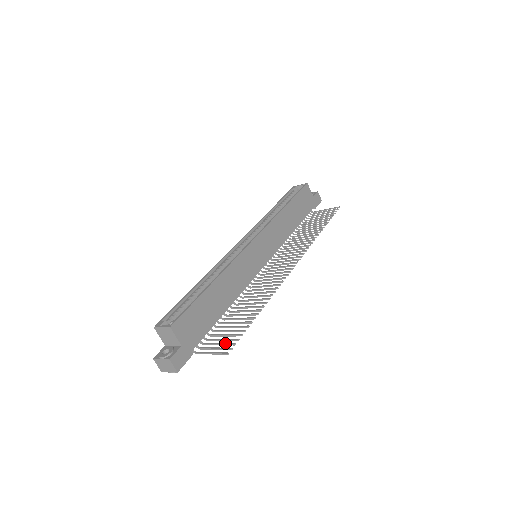
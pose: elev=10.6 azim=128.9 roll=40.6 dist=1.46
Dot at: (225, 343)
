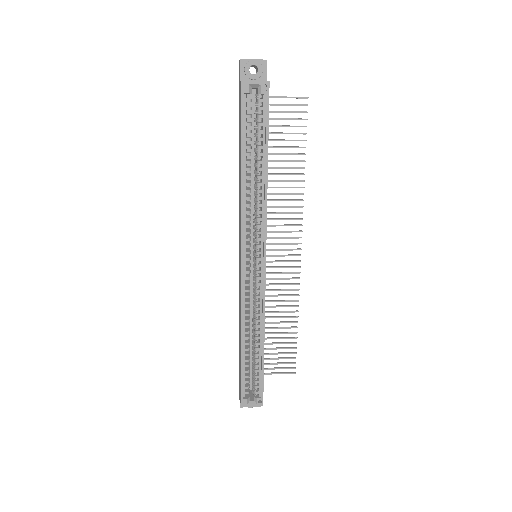
Dot at: occluded
